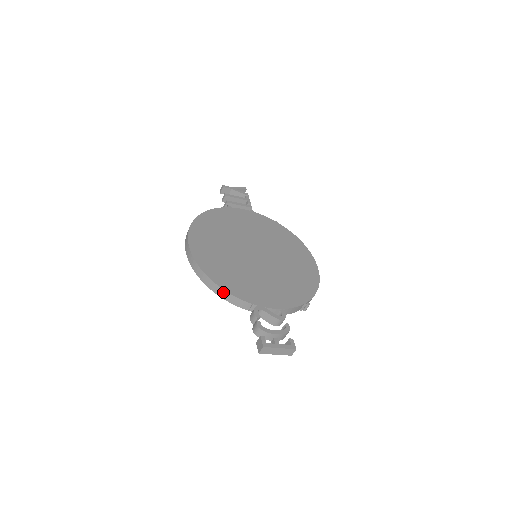
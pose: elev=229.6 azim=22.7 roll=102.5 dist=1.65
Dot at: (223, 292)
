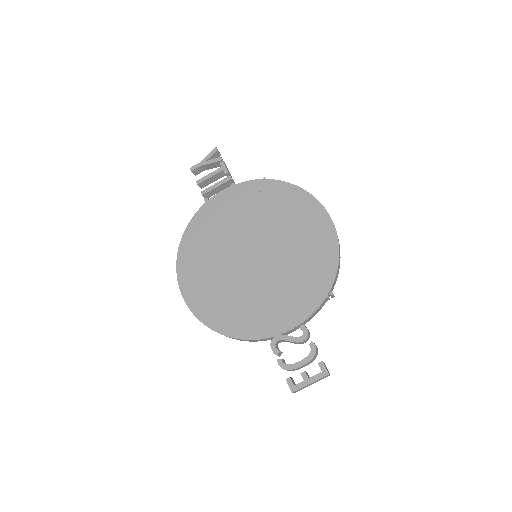
Dot at: occluded
